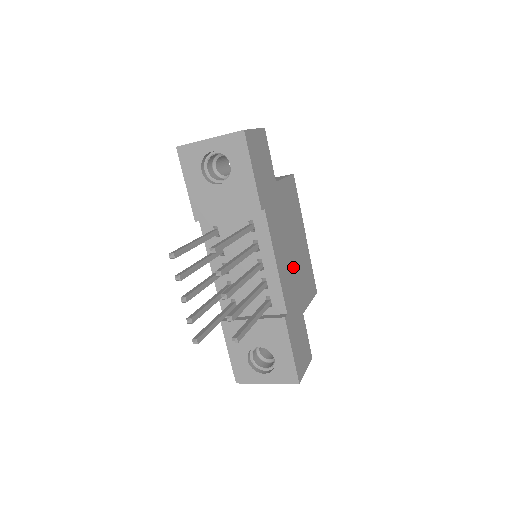
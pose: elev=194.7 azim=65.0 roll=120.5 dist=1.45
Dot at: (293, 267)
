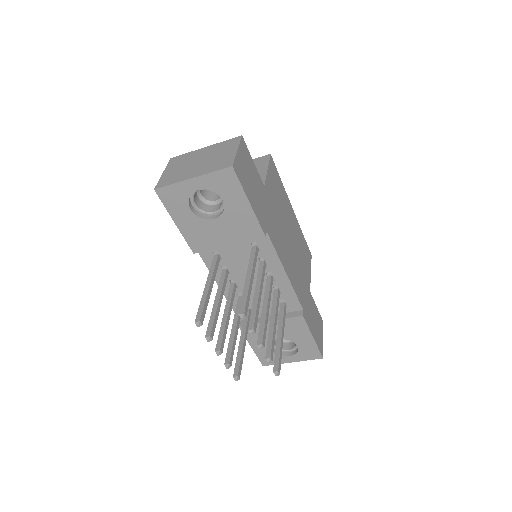
Dot at: (295, 257)
